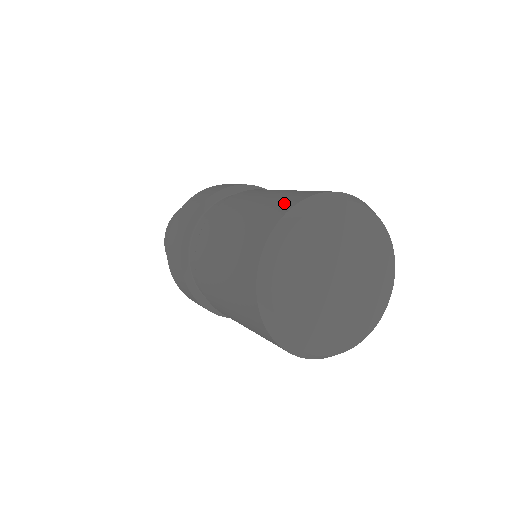
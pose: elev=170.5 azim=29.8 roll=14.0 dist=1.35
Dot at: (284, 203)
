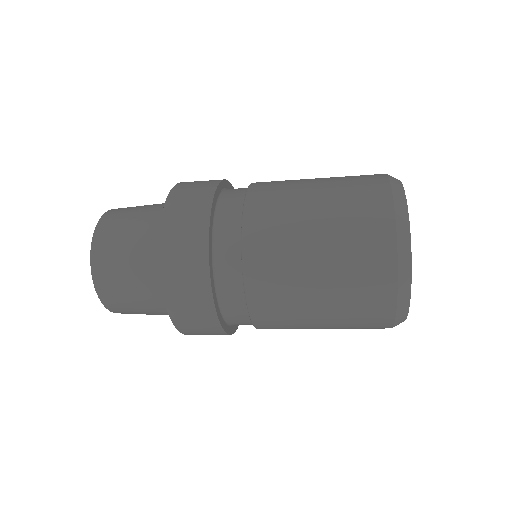
Dot at: occluded
